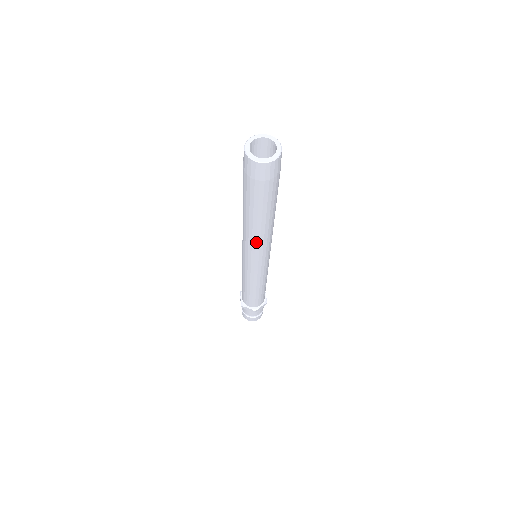
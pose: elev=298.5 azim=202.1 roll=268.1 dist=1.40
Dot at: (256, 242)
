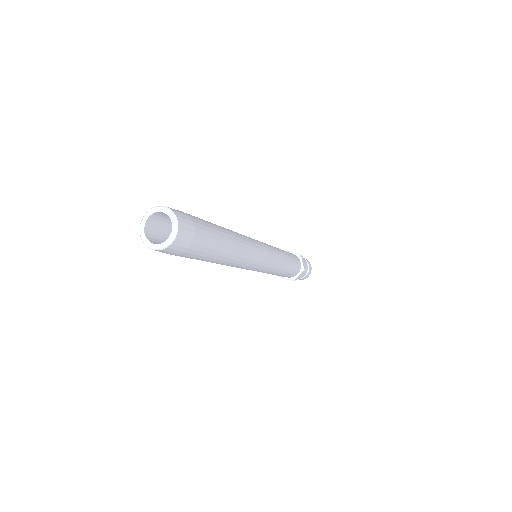
Dot at: (232, 266)
